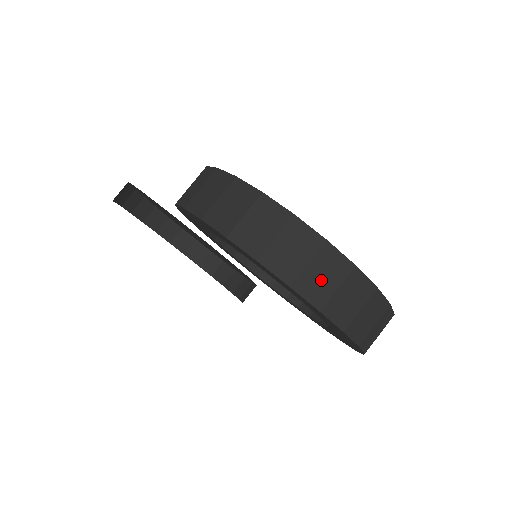
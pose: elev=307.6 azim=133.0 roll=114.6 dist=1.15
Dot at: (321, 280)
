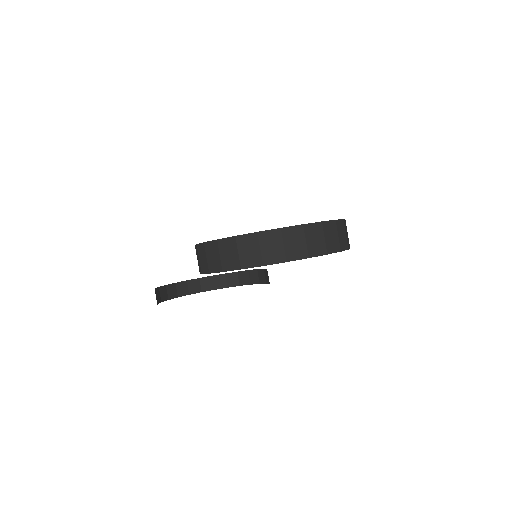
Dot at: (332, 239)
